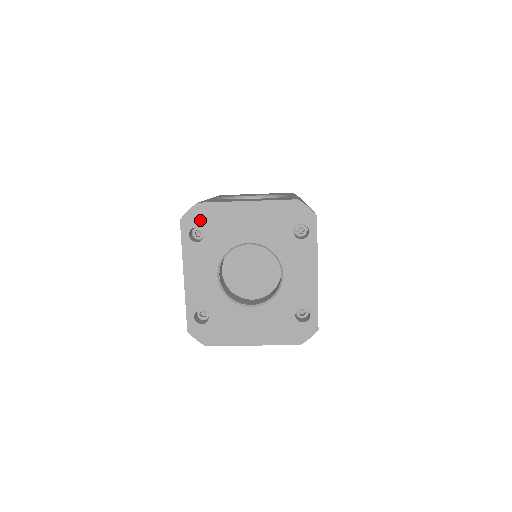
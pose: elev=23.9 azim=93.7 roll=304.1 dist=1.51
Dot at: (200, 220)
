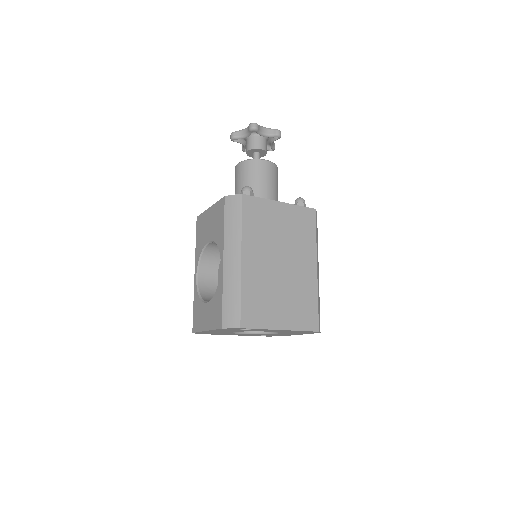
Dot at: (204, 333)
